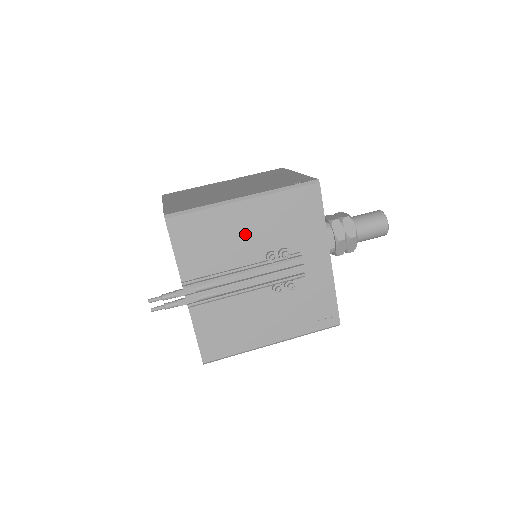
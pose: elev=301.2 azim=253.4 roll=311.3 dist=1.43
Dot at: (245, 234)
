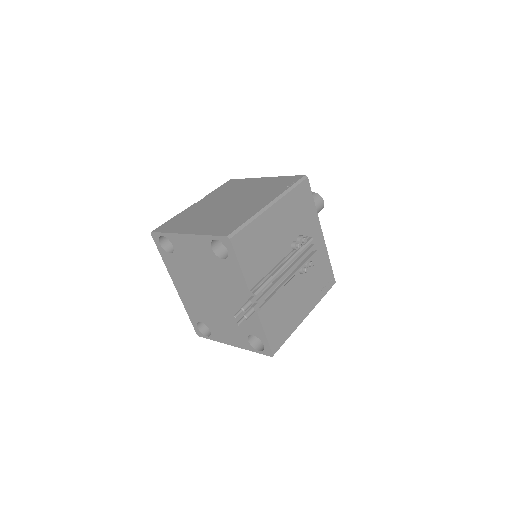
Dot at: (278, 233)
